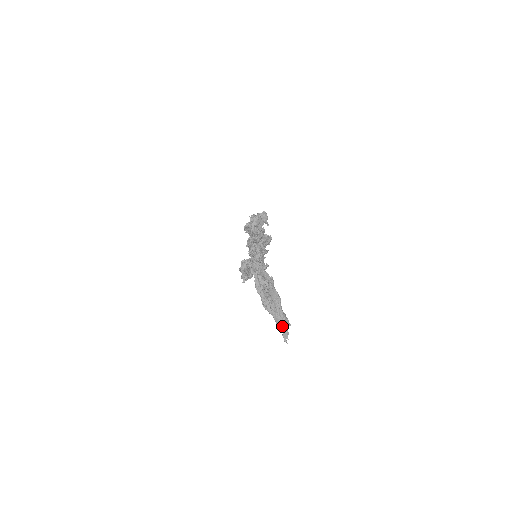
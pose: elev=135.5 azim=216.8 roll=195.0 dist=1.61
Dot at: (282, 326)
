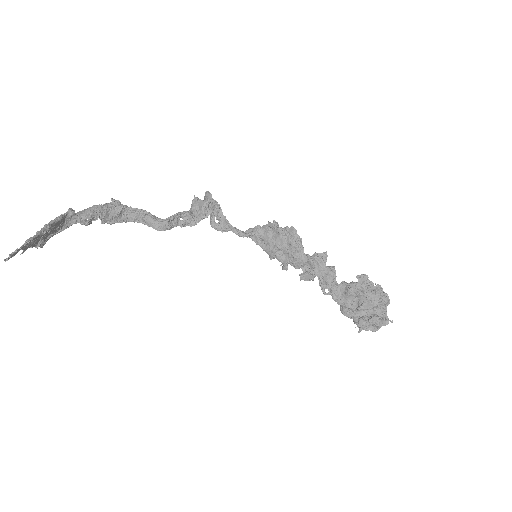
Dot at: (23, 248)
